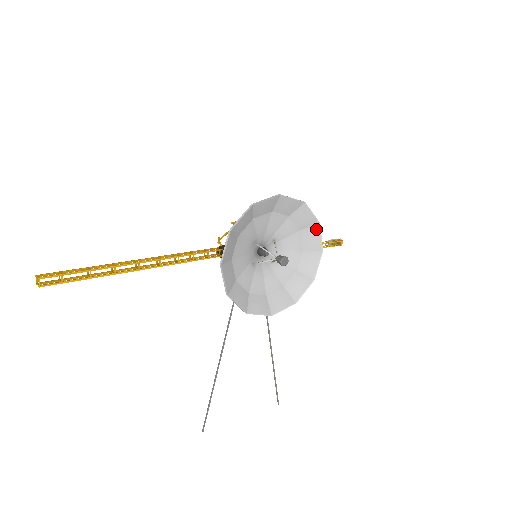
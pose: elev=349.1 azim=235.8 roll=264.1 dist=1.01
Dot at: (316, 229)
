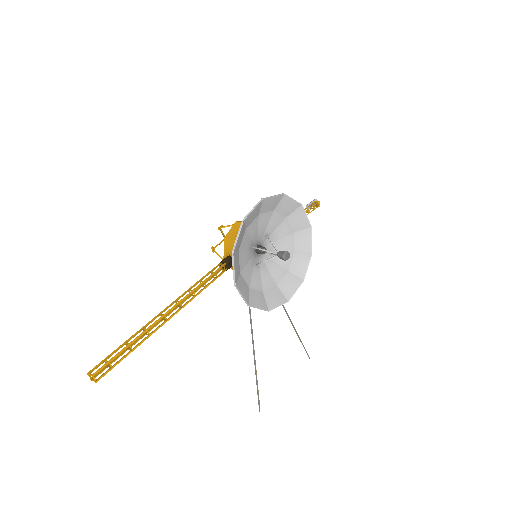
Dot at: (300, 211)
